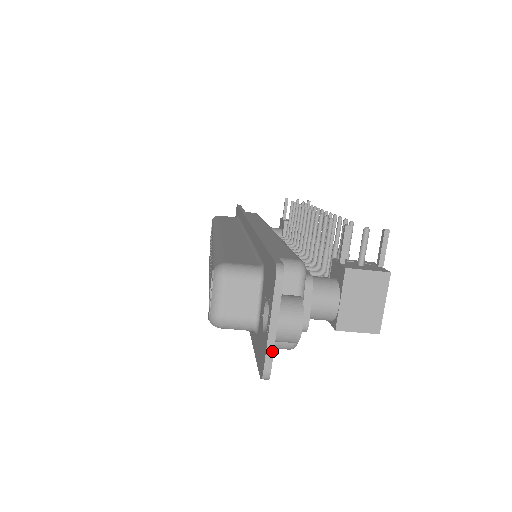
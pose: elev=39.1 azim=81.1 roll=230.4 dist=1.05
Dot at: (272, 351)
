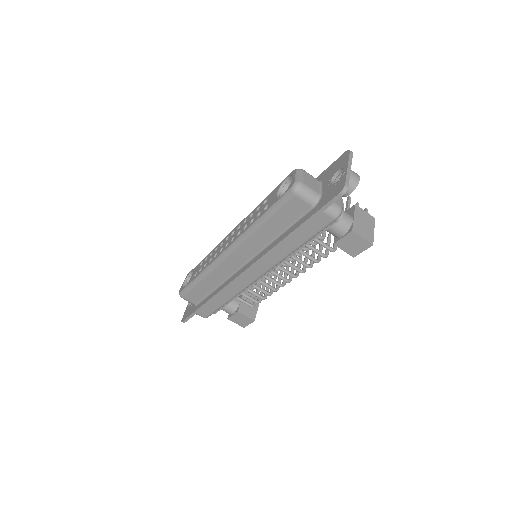
Dot at: (349, 178)
